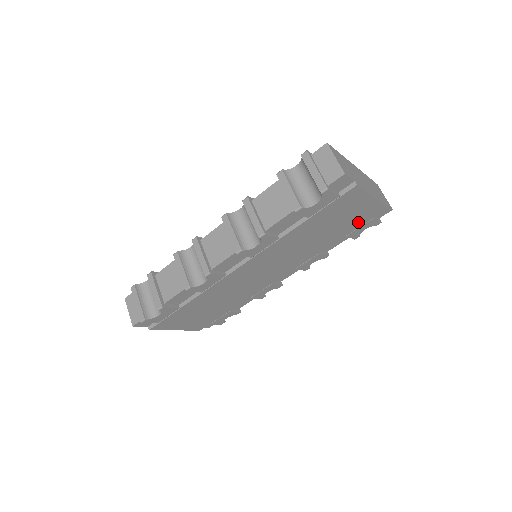
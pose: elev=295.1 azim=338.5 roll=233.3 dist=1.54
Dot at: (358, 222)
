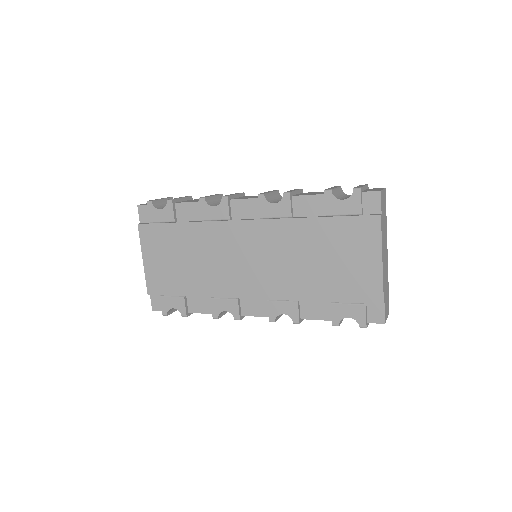
Dot at: (351, 290)
